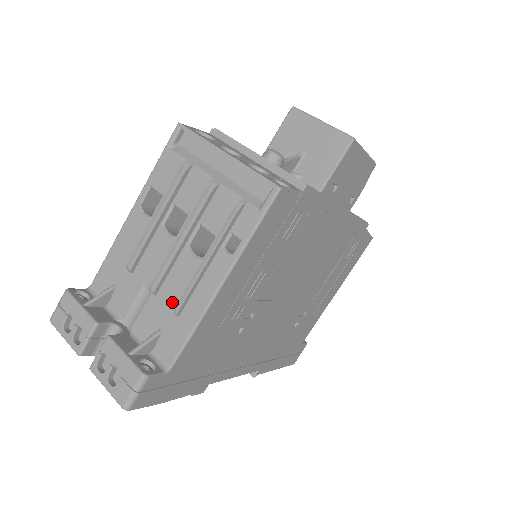
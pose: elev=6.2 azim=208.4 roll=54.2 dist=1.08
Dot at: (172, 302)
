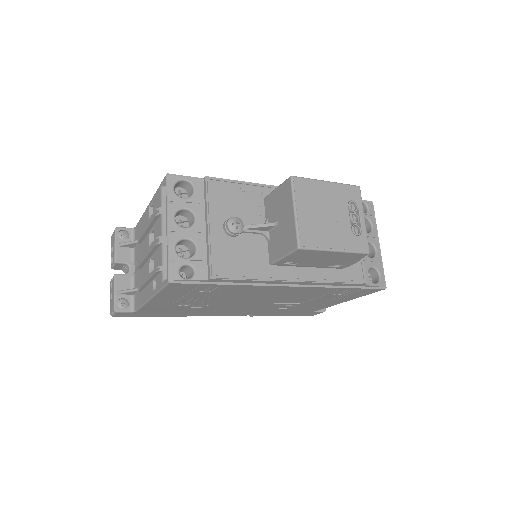
Dot at: (142, 281)
